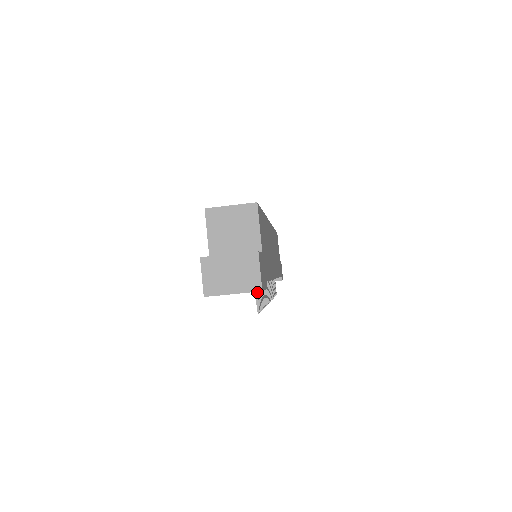
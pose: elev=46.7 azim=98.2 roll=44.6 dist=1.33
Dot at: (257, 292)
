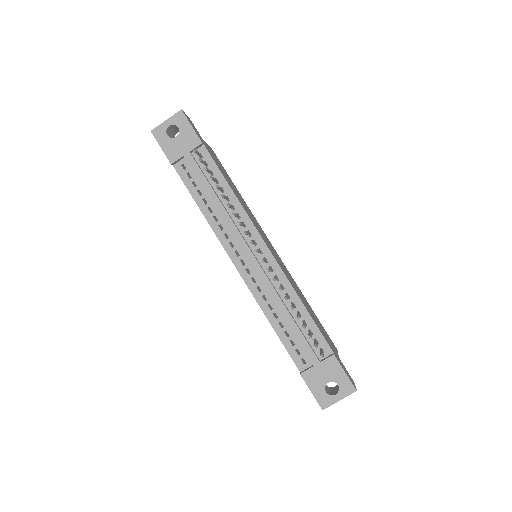
Dot at: (198, 152)
